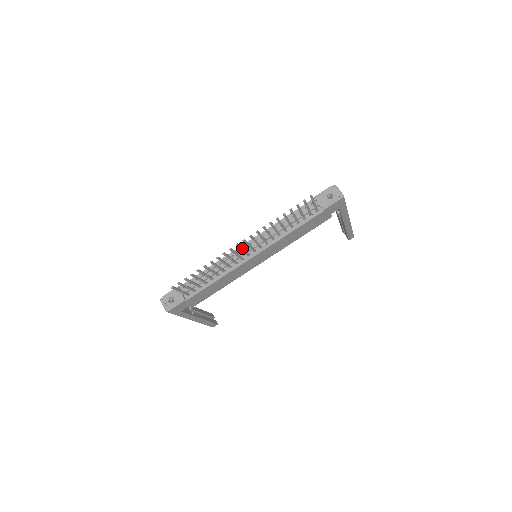
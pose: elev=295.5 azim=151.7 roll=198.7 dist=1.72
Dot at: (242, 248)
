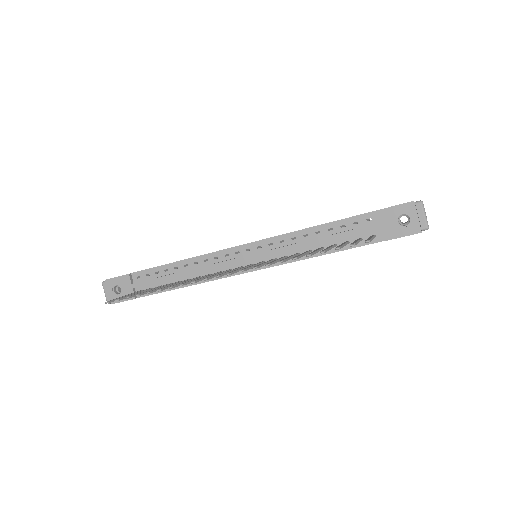
Dot at: occluded
